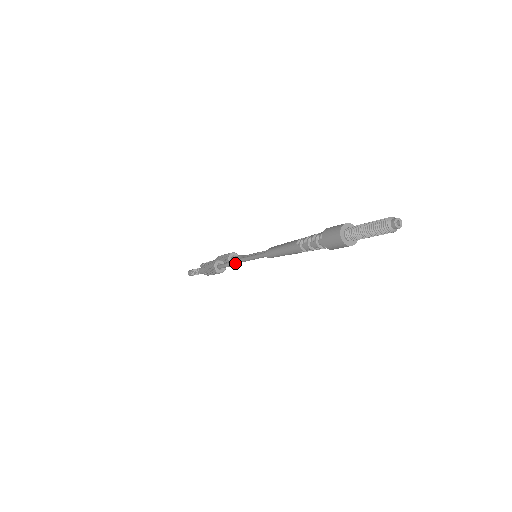
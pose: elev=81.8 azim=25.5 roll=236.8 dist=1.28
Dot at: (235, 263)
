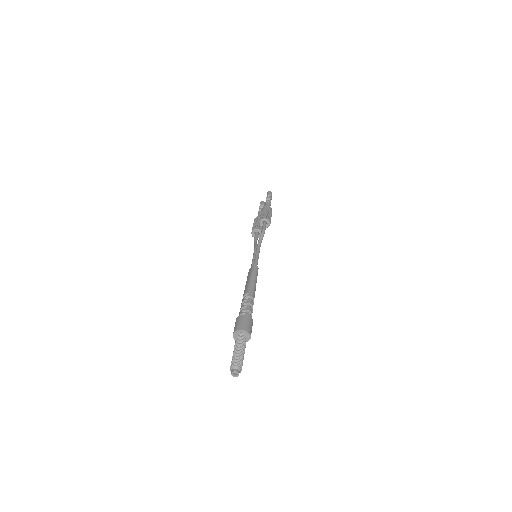
Dot at: occluded
